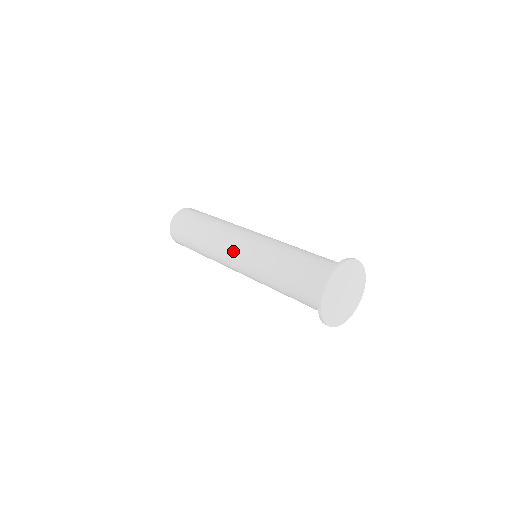
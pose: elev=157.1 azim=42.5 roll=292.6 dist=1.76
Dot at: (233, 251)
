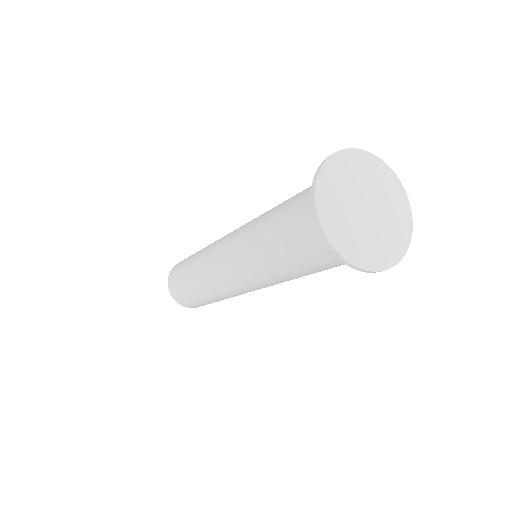
Dot at: (224, 274)
